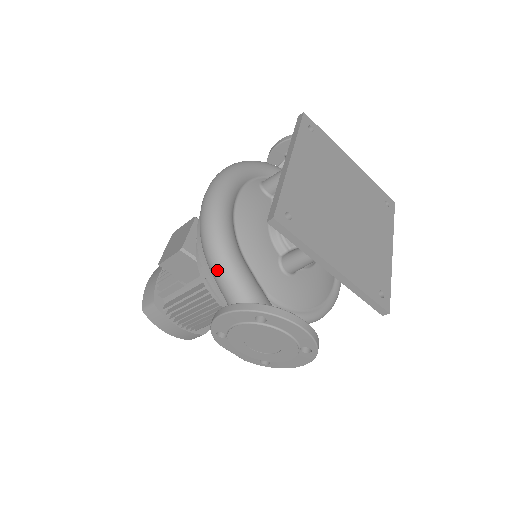
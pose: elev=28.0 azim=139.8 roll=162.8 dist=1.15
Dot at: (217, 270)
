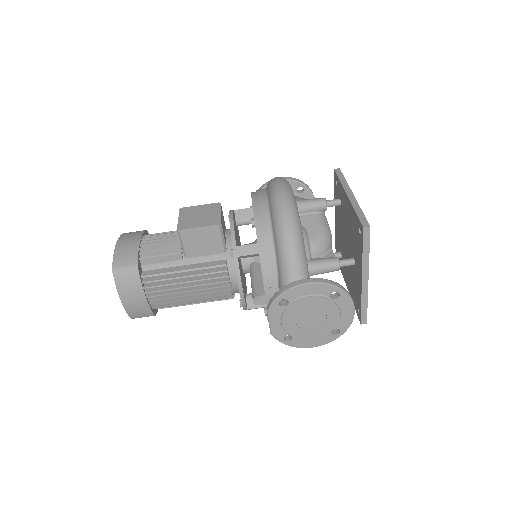
Dot at: (293, 250)
